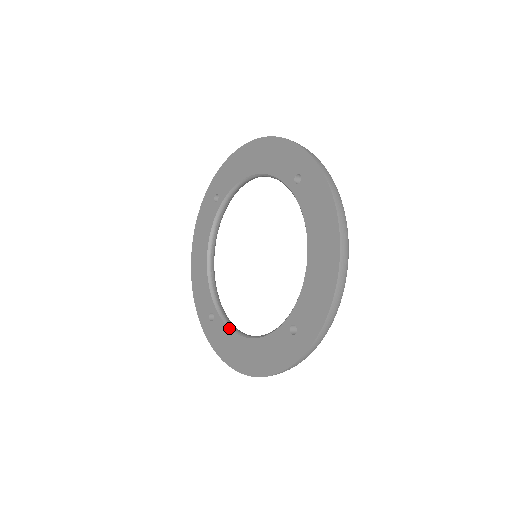
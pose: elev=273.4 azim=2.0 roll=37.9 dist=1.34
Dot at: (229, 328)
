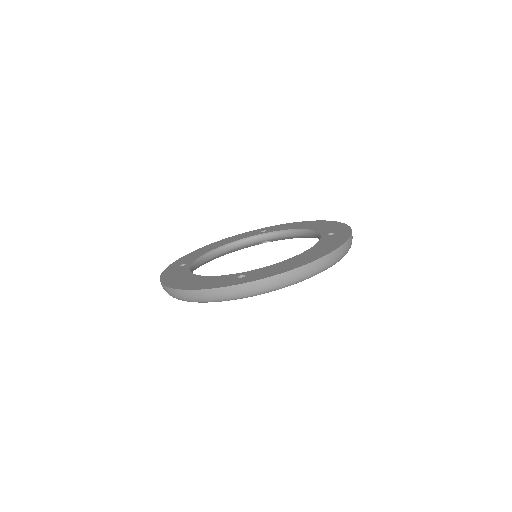
Dot at: (190, 270)
